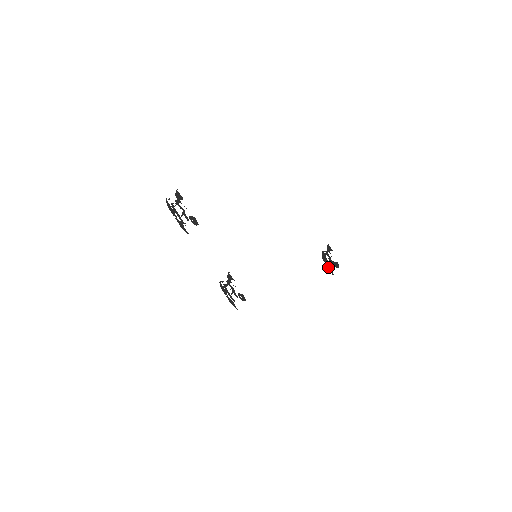
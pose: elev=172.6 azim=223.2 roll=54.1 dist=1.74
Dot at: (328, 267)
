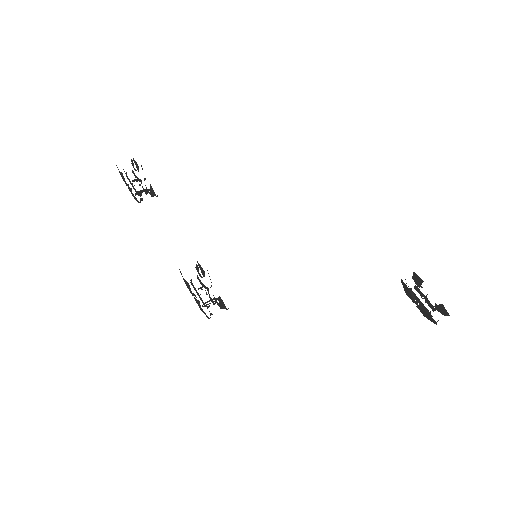
Dot at: (422, 310)
